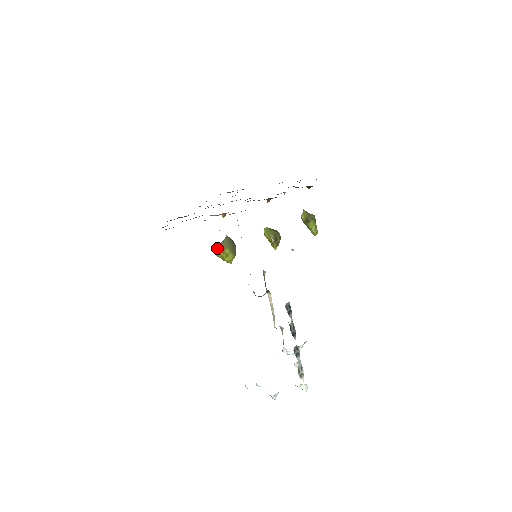
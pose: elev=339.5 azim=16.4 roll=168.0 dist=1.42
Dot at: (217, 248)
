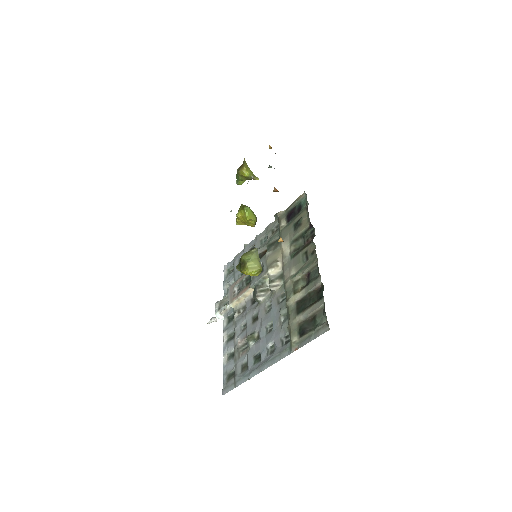
Dot at: (259, 272)
